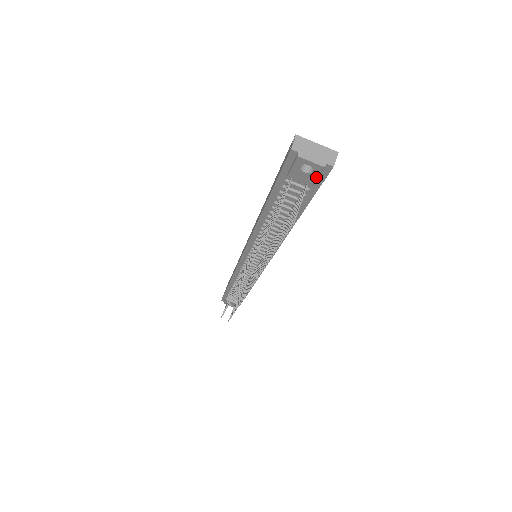
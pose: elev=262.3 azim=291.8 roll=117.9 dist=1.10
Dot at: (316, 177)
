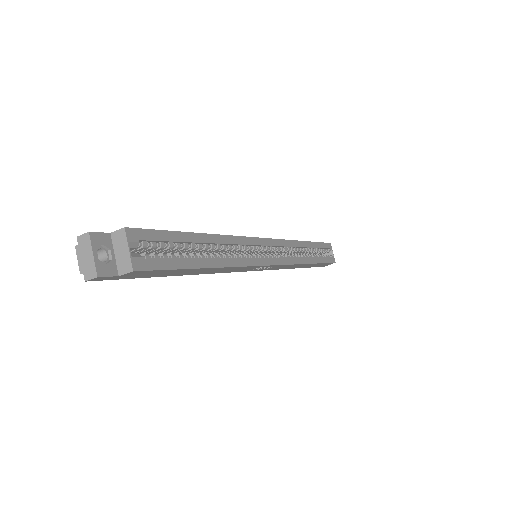
Dot at: occluded
